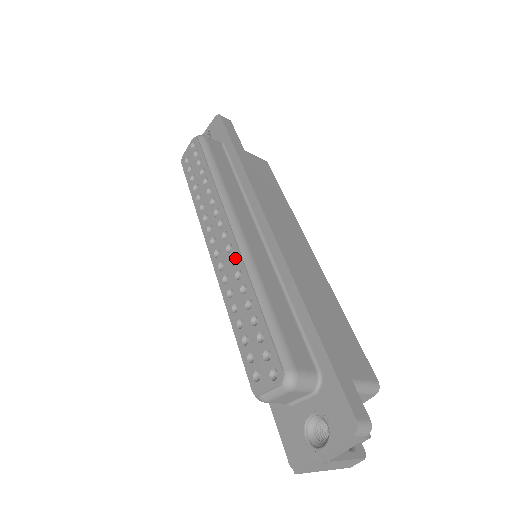
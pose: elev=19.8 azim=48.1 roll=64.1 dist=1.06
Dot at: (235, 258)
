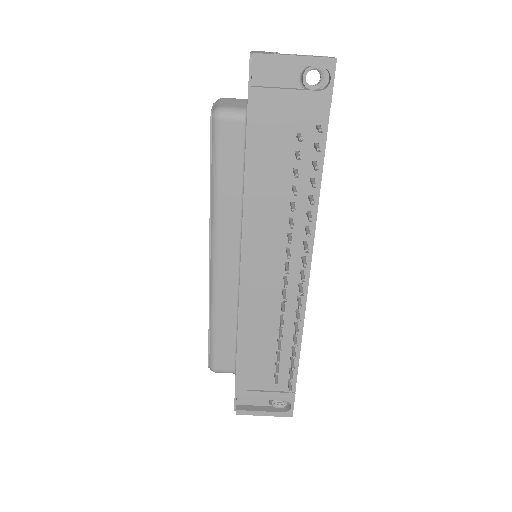
Dot at: occluded
